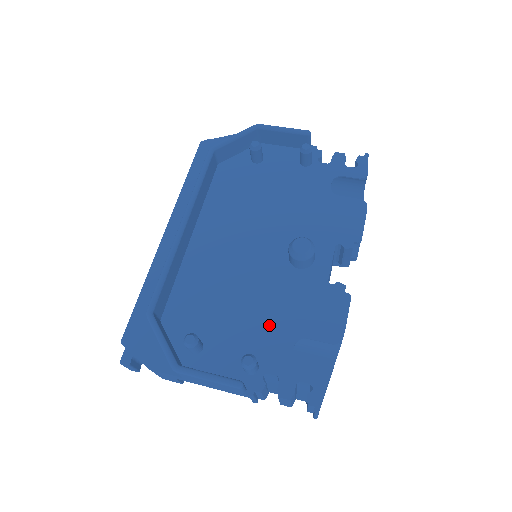
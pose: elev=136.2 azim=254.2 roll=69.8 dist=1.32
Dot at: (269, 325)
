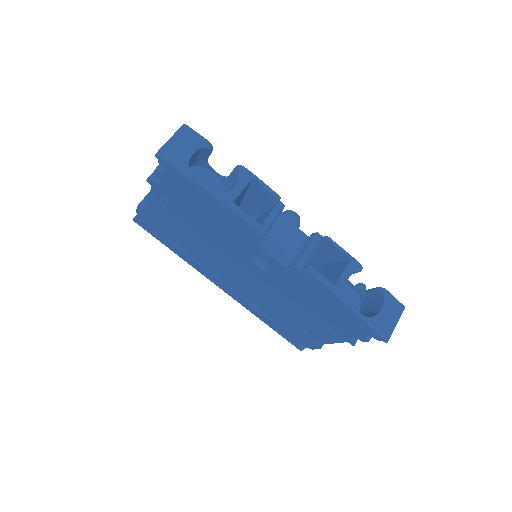
Dot at: occluded
